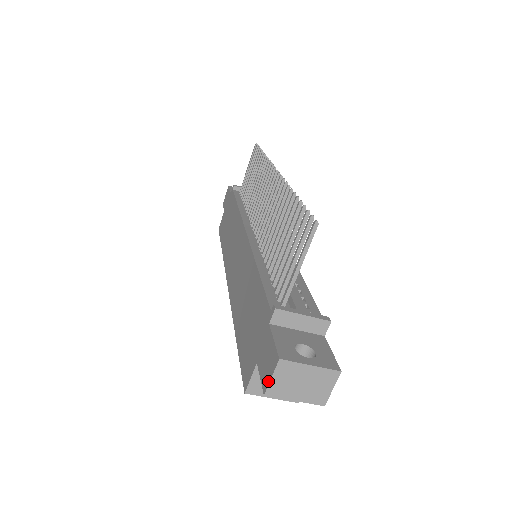
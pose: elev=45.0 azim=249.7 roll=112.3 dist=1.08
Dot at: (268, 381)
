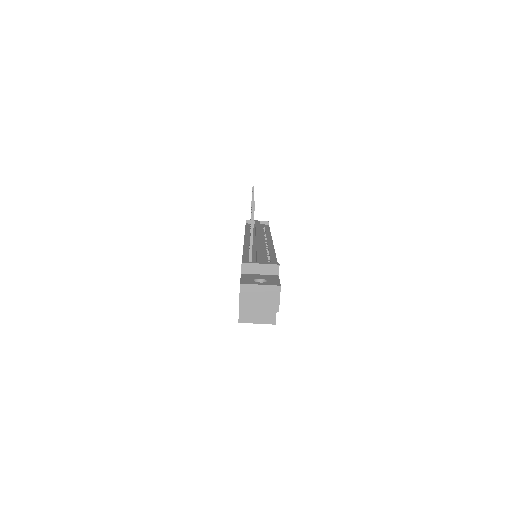
Dot at: (239, 300)
